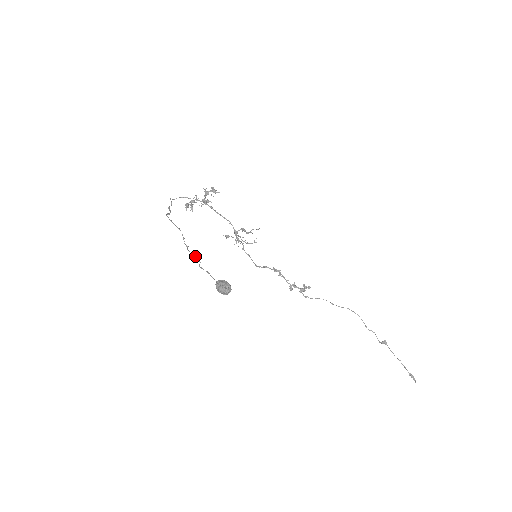
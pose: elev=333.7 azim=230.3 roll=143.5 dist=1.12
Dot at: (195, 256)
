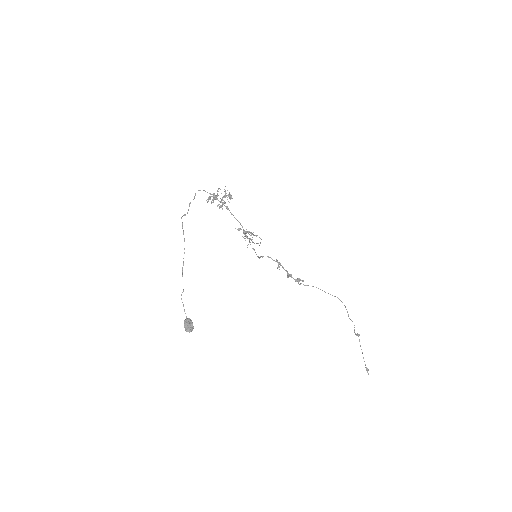
Dot at: occluded
